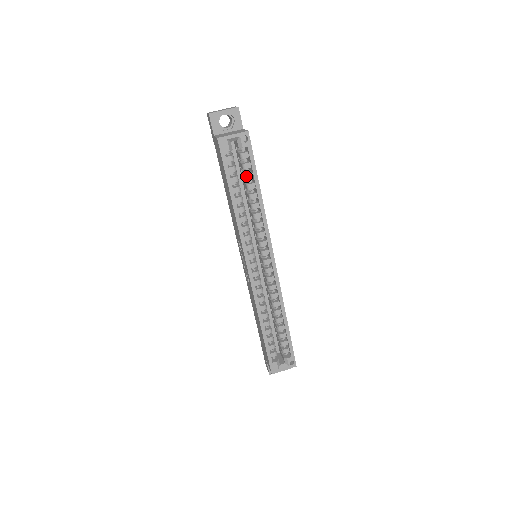
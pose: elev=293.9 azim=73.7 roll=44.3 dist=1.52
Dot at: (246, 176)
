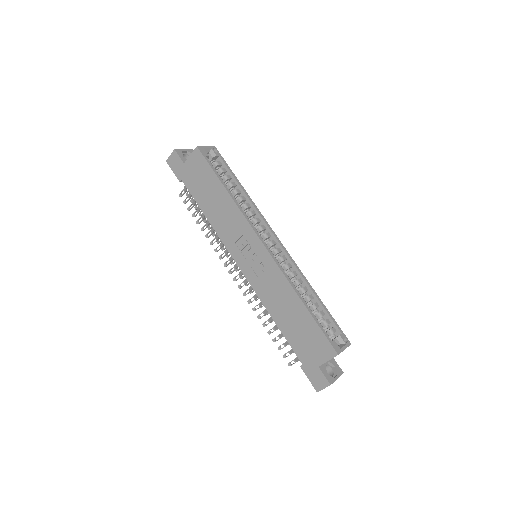
Dot at: (226, 177)
